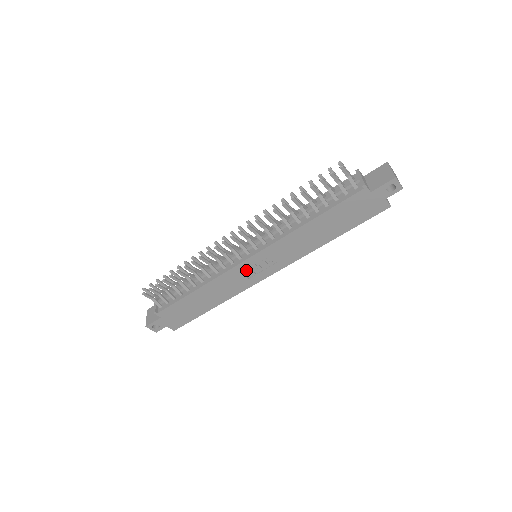
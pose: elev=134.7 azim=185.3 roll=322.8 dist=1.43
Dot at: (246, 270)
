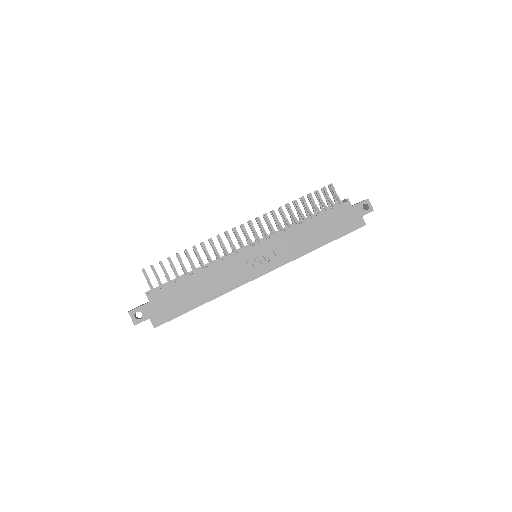
Dot at: (247, 260)
